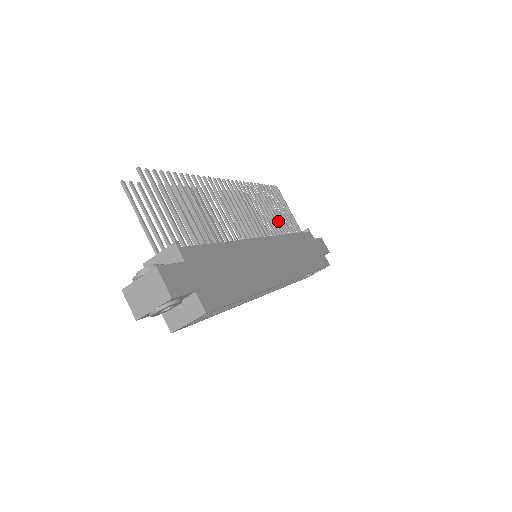
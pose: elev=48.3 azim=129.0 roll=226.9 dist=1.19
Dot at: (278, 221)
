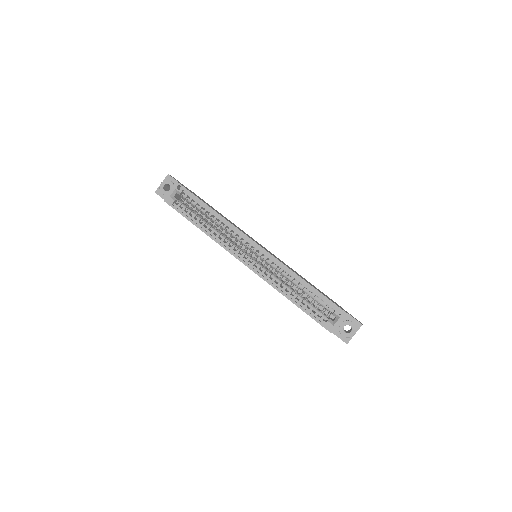
Dot at: occluded
